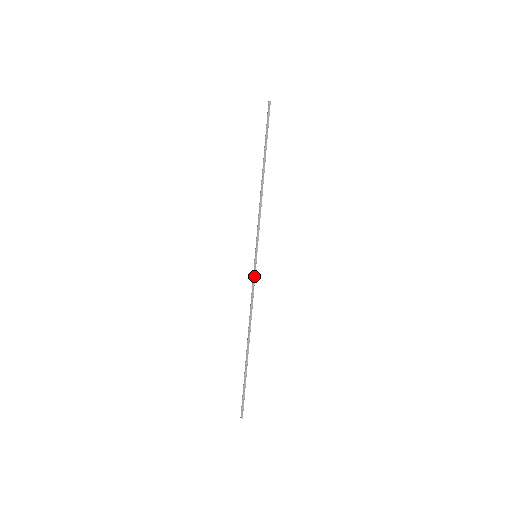
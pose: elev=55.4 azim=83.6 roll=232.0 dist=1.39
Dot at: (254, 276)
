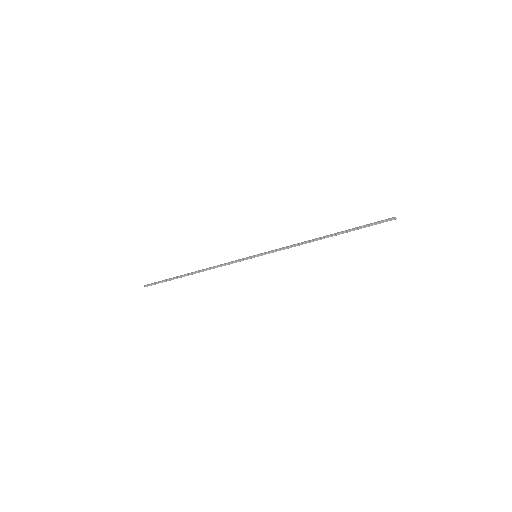
Dot at: (240, 260)
